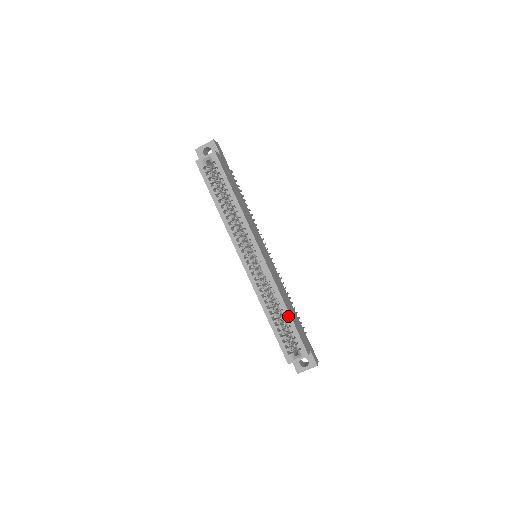
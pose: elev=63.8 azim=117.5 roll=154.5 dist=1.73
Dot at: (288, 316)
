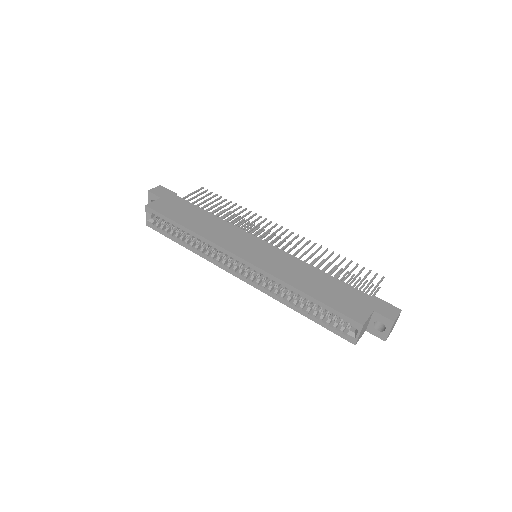
Dot at: (311, 299)
